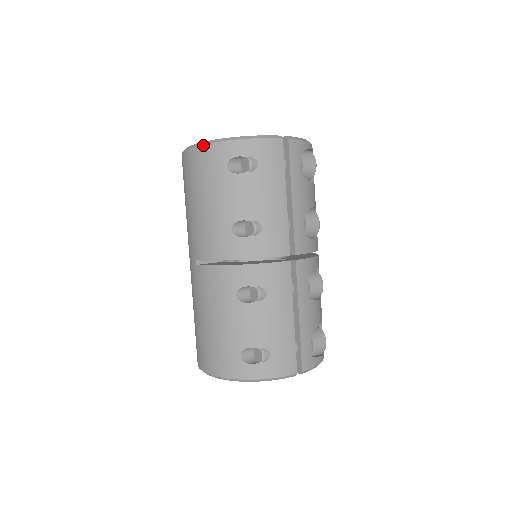
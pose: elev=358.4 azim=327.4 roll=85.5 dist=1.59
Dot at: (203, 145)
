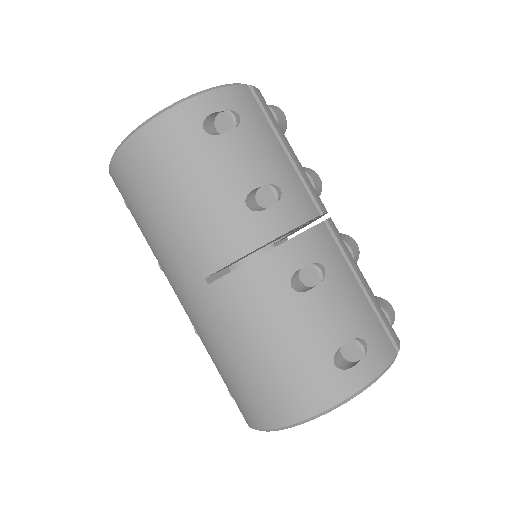
Dot at: (156, 118)
